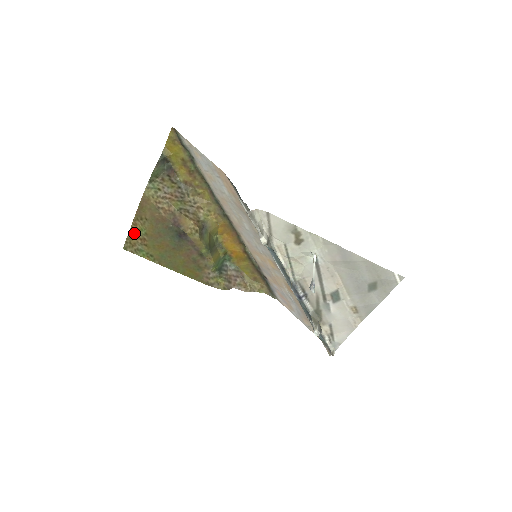
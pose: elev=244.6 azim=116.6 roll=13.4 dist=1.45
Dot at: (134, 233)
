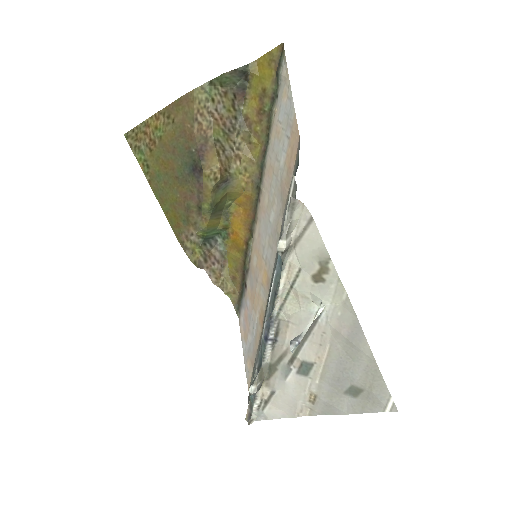
Dot at: (149, 127)
